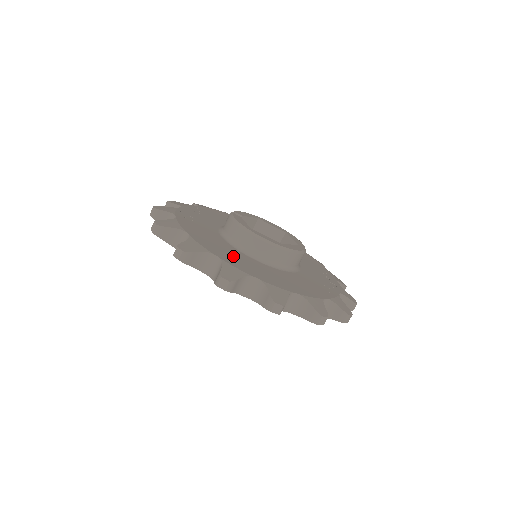
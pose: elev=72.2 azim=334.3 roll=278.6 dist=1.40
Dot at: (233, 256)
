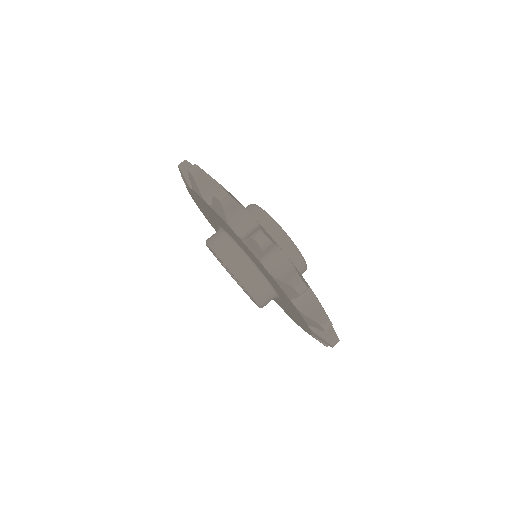
Dot at: occluded
